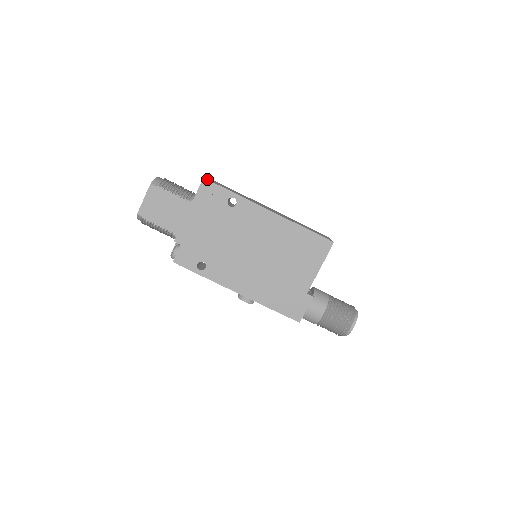
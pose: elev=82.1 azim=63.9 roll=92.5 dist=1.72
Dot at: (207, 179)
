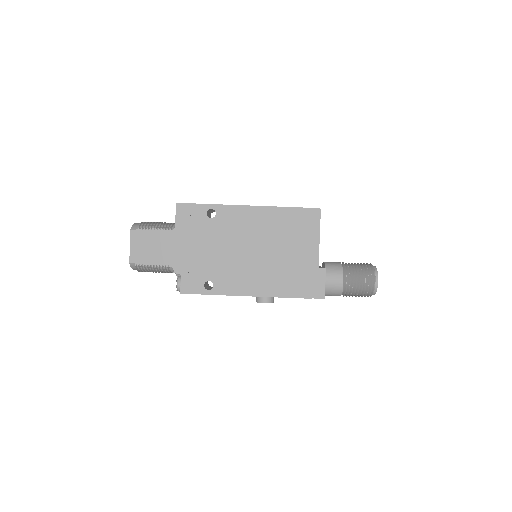
Dot at: (180, 203)
